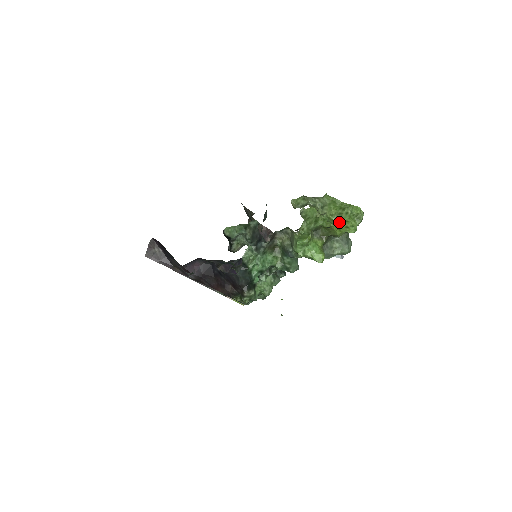
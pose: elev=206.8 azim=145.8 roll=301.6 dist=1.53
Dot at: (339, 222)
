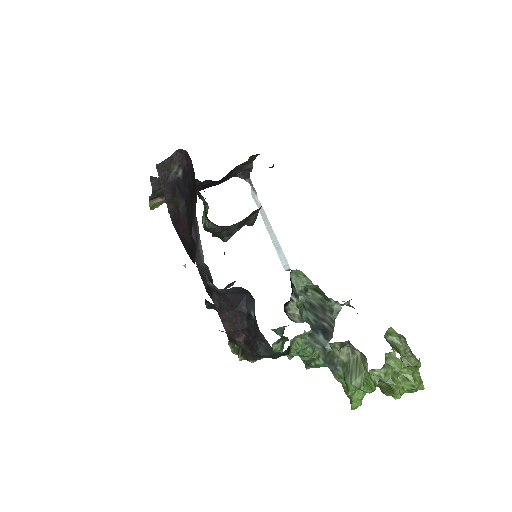
Dot at: occluded
